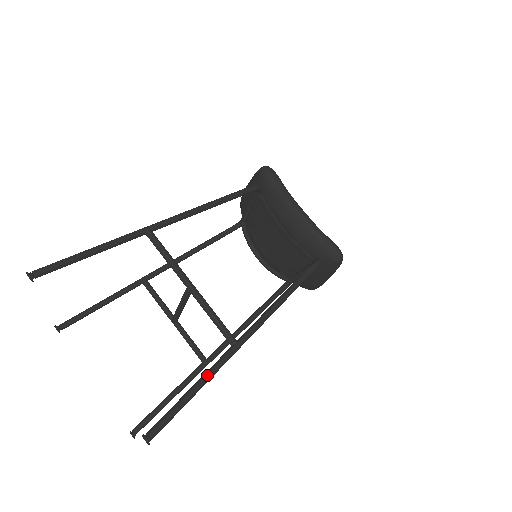
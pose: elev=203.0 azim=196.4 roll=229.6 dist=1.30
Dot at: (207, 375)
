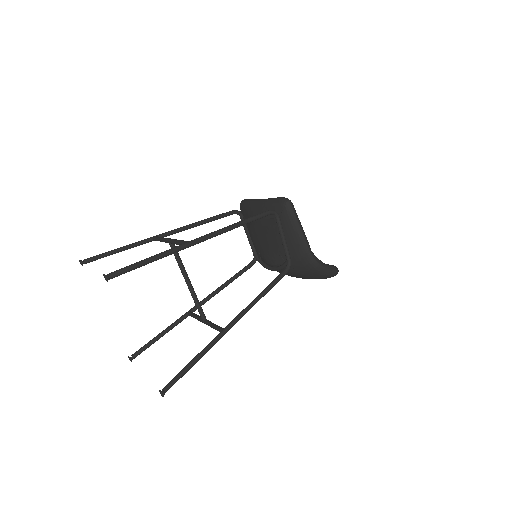
Dot at: (160, 253)
